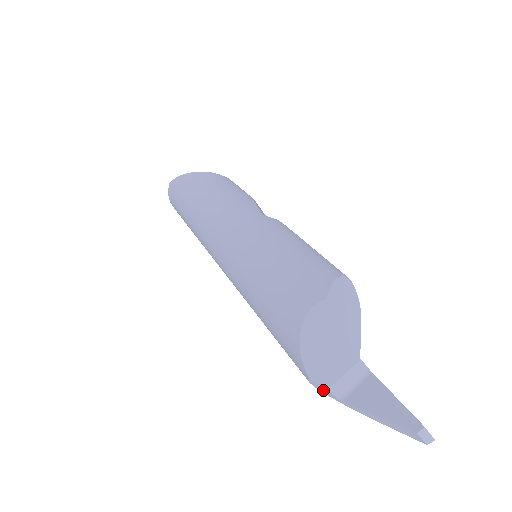
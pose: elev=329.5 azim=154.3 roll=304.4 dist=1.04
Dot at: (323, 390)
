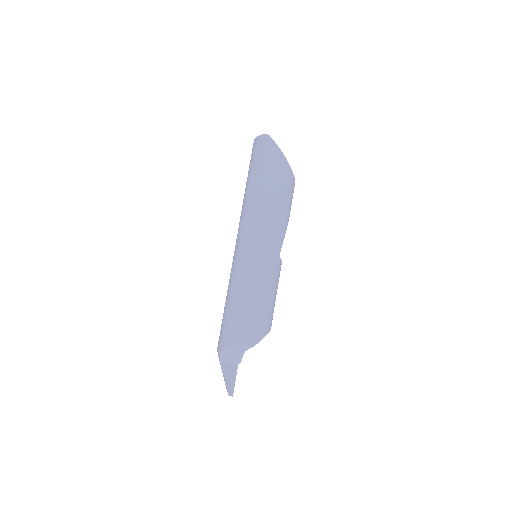
Dot at: occluded
